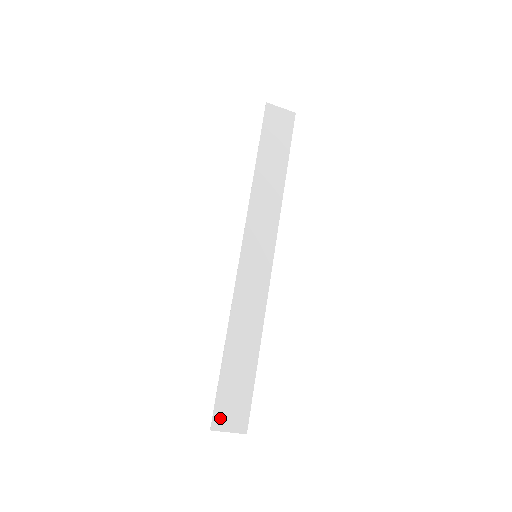
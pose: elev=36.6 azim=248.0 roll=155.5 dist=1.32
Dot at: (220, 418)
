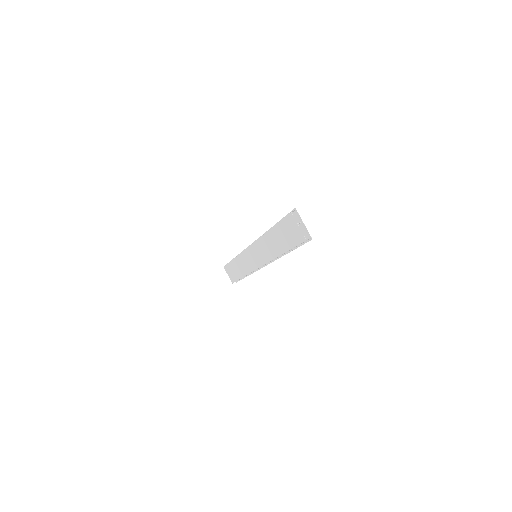
Dot at: (295, 217)
